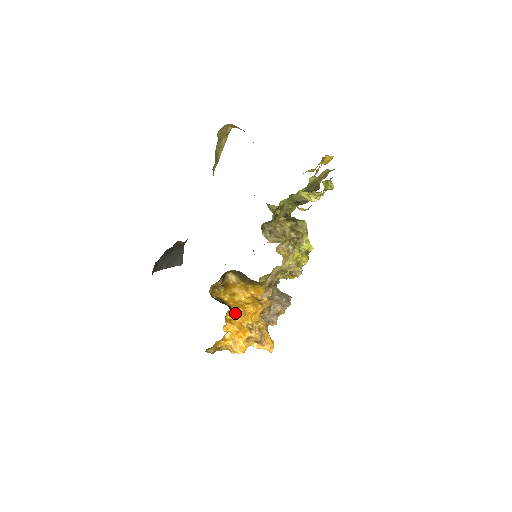
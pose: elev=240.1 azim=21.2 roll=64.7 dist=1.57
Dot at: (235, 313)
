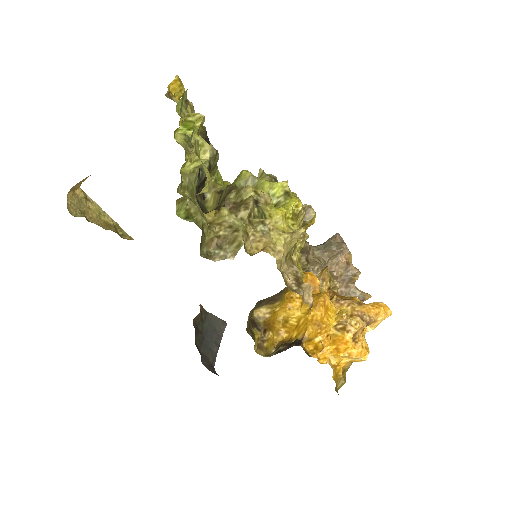
Dot at: (310, 338)
